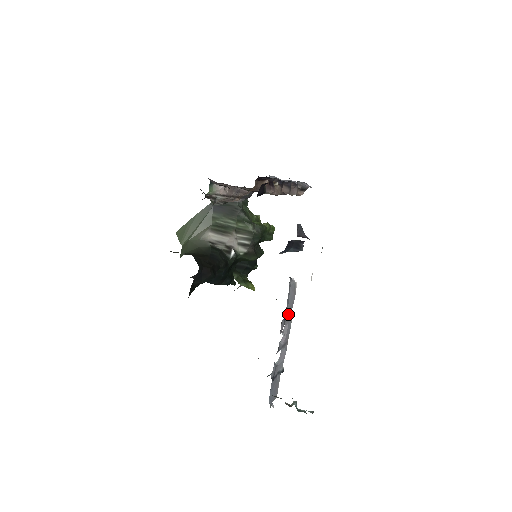
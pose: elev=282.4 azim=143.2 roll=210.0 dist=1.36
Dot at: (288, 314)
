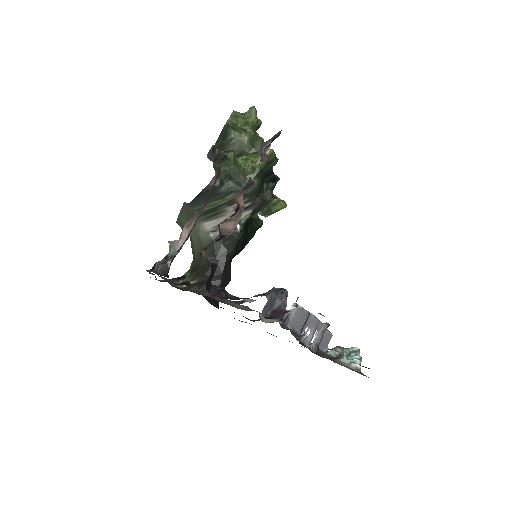
Dot at: (305, 323)
